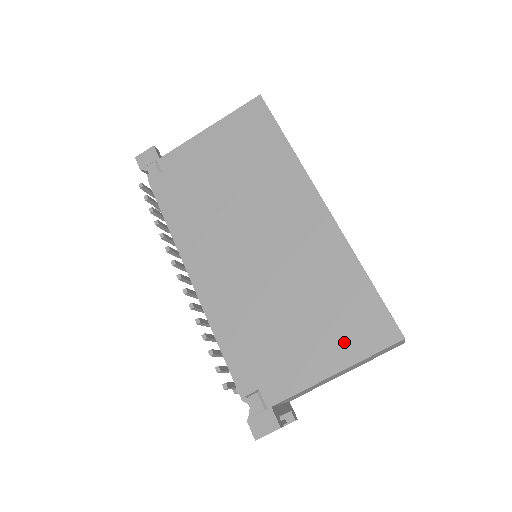
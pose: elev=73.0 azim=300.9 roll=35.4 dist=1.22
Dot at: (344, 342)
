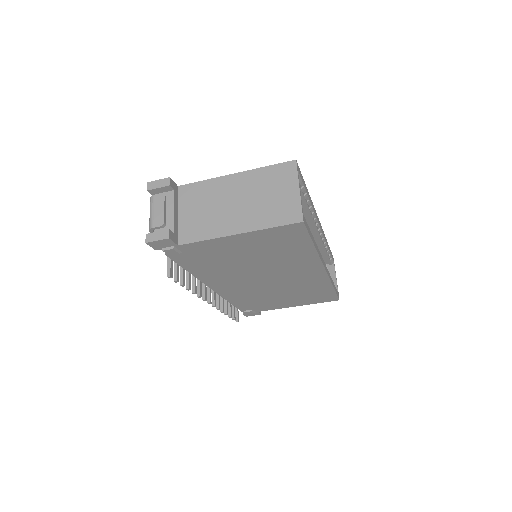
Dot at: (307, 301)
